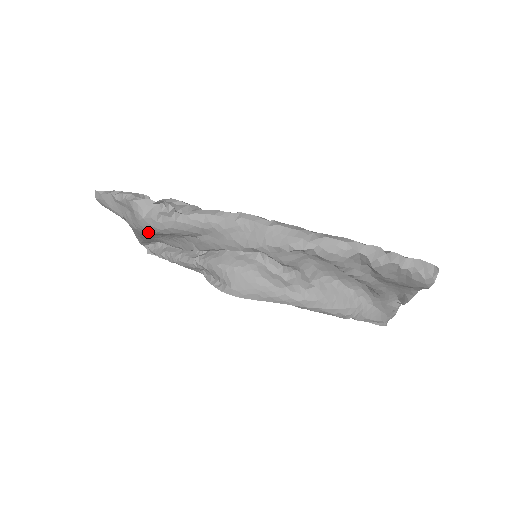
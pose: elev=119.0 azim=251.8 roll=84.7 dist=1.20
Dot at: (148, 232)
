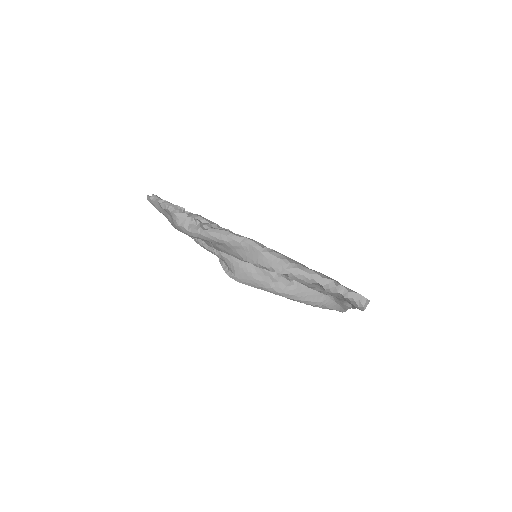
Dot at: occluded
